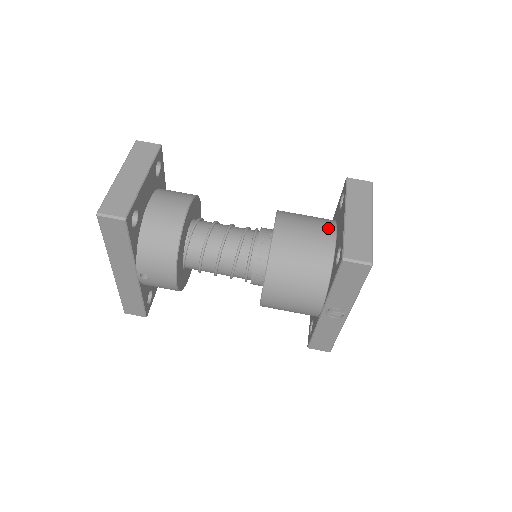
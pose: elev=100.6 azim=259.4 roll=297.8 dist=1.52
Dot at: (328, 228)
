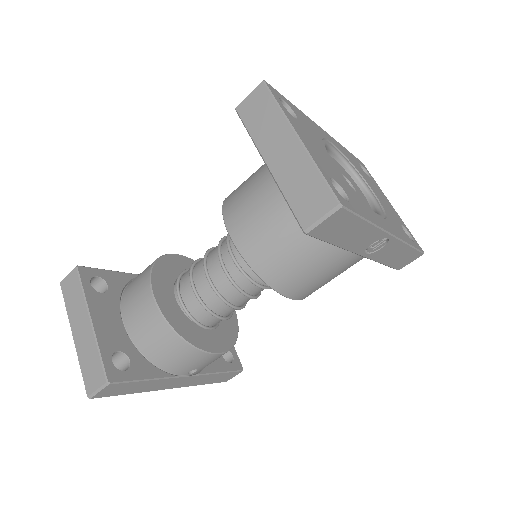
Dot at: occluded
